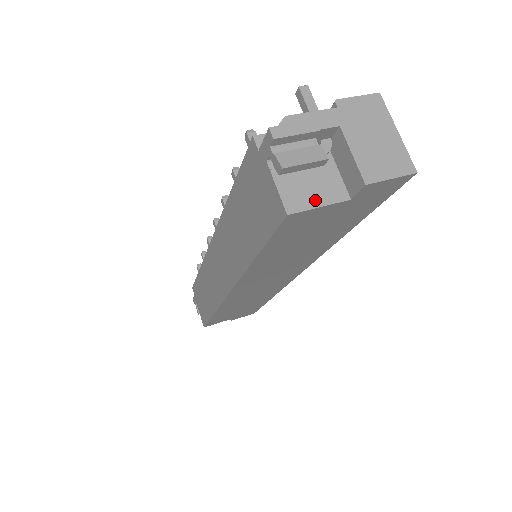
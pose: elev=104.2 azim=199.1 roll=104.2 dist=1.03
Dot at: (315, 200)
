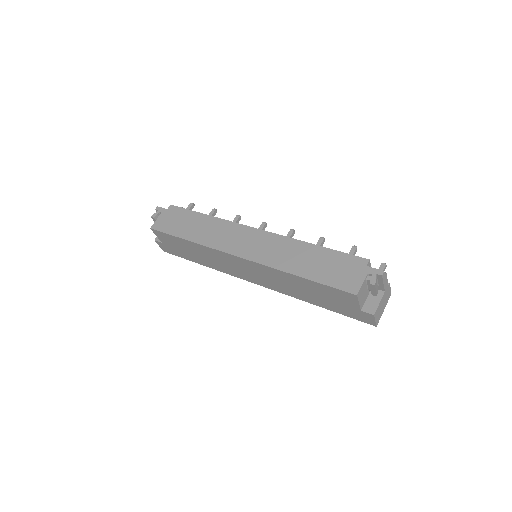
Dot at: (360, 300)
